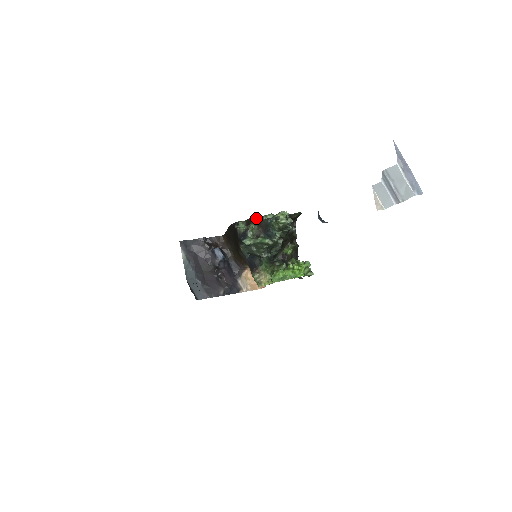
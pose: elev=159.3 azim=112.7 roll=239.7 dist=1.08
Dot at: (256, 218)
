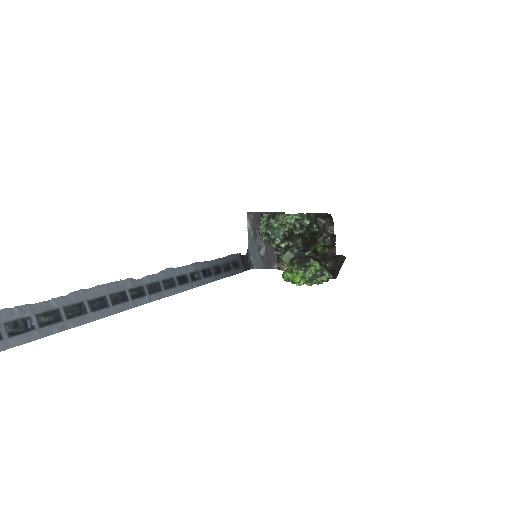
Dot at: (273, 215)
